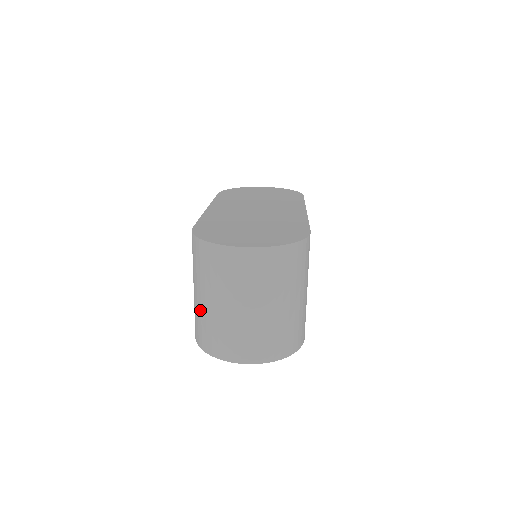
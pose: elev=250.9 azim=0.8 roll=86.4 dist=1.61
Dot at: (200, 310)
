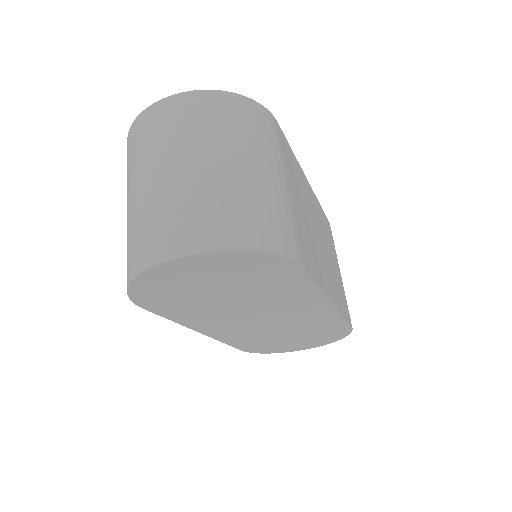
Dot at: (127, 229)
